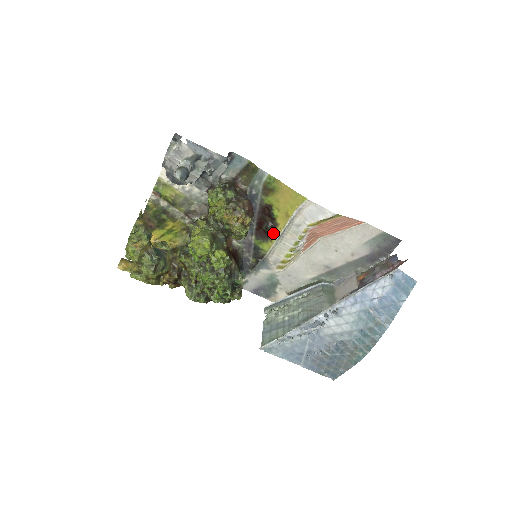
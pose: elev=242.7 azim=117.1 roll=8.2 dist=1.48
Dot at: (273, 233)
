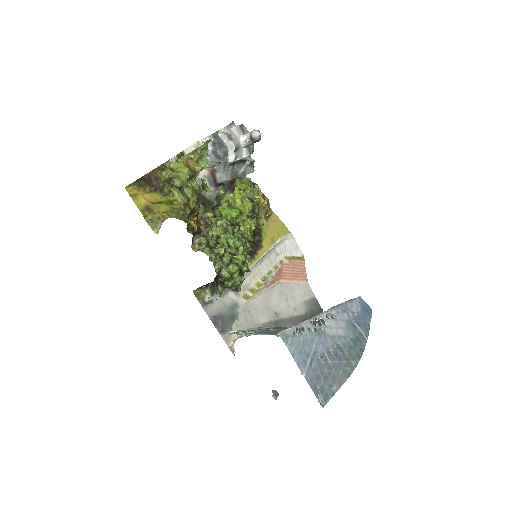
Dot at: (255, 254)
